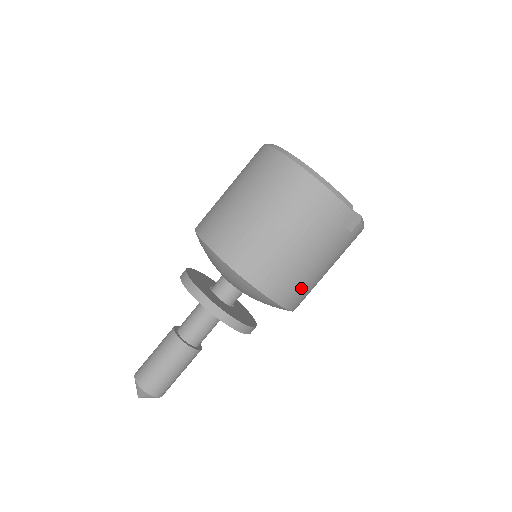
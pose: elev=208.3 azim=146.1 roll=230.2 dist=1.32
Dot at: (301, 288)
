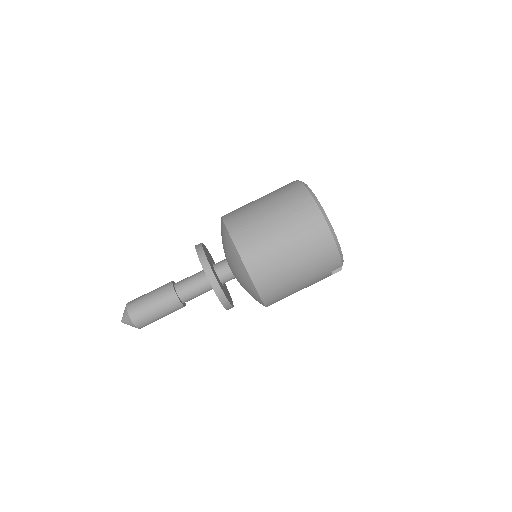
Dot at: (283, 298)
